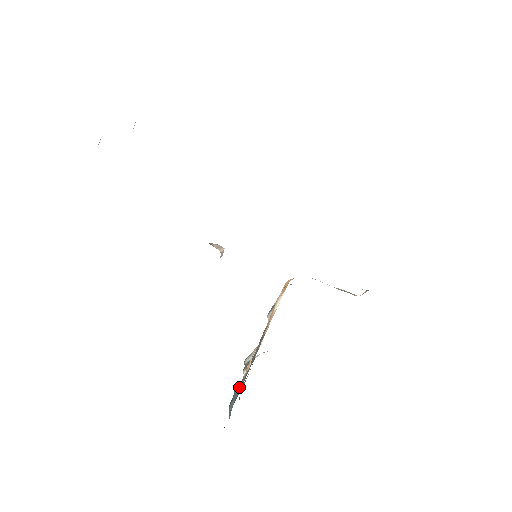
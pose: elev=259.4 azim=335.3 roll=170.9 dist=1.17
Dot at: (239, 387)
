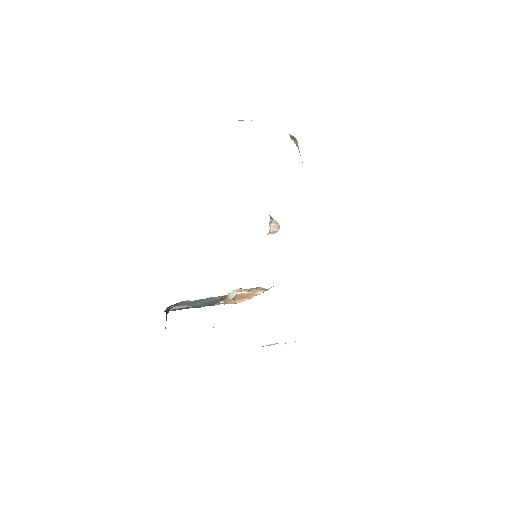
Dot at: (192, 304)
